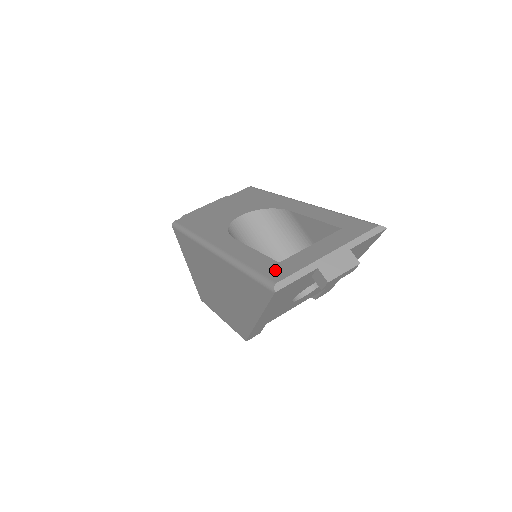
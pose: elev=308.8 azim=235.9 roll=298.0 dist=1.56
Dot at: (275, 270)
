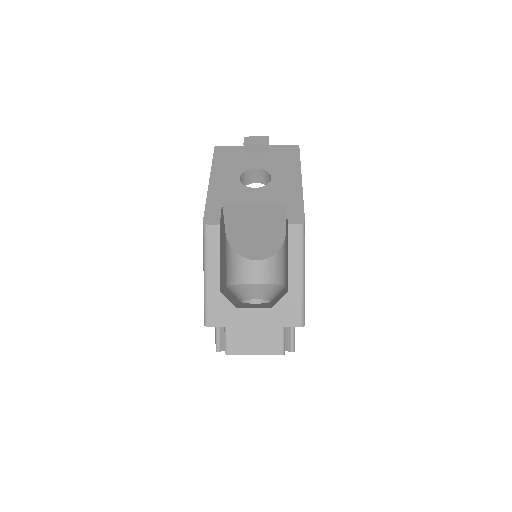
Dot at: occluded
